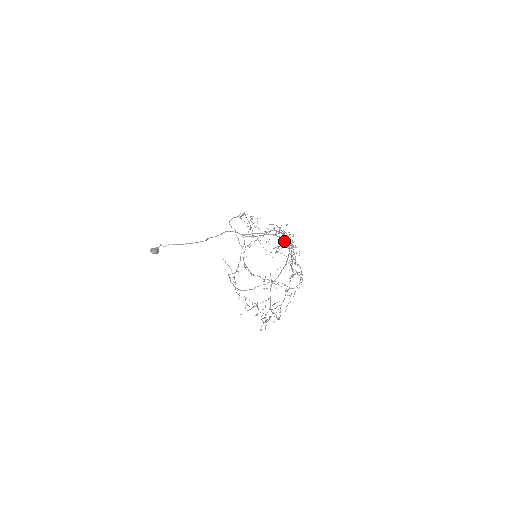
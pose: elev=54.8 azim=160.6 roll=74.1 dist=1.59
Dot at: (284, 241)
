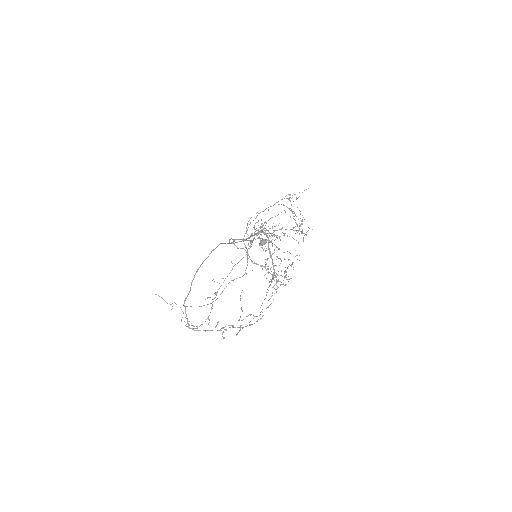
Dot at: occluded
